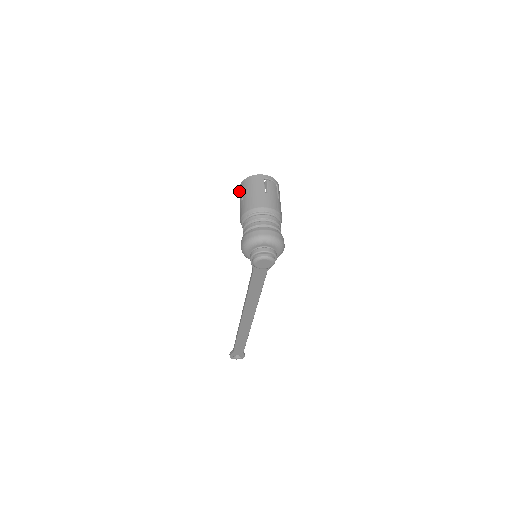
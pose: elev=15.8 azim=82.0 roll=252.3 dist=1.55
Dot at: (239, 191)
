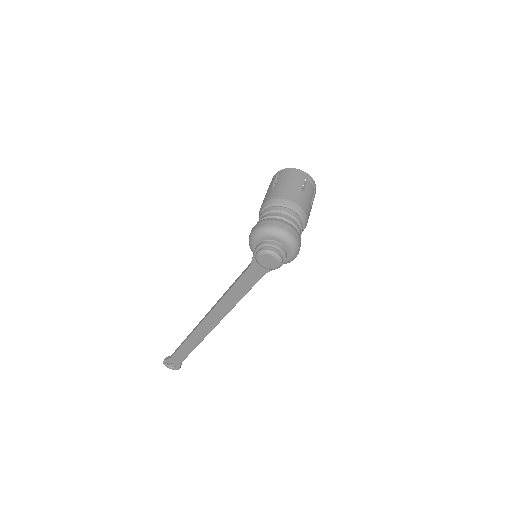
Dot at: (272, 179)
